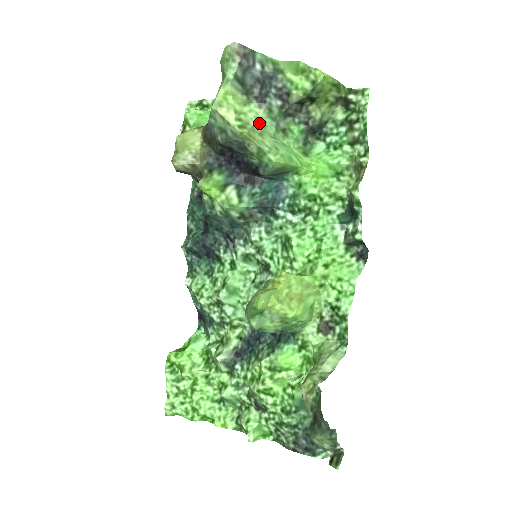
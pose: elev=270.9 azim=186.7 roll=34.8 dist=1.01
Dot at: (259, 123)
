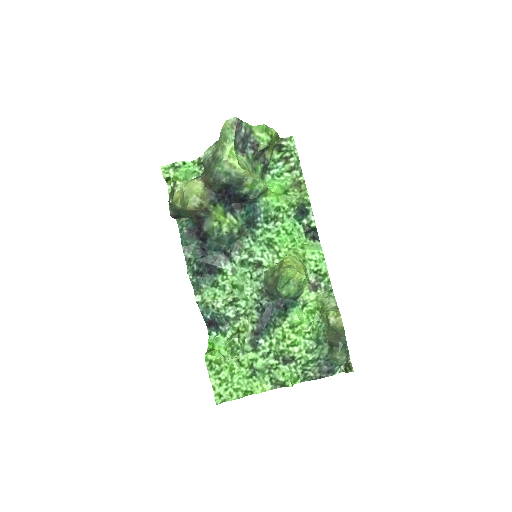
Dot at: occluded
